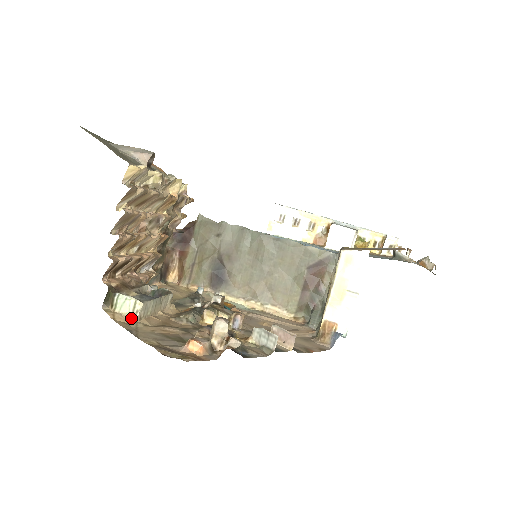
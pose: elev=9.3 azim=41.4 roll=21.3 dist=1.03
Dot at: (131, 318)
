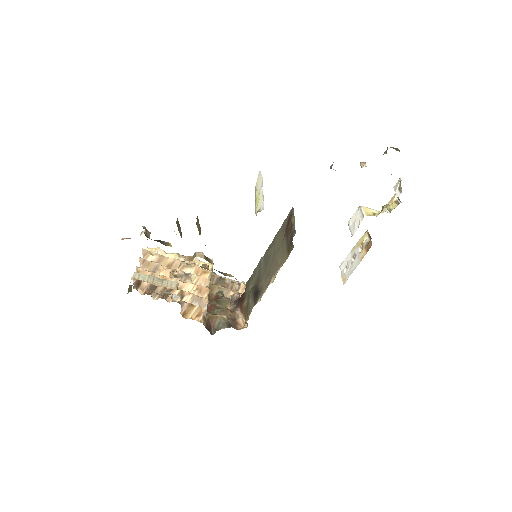
Dot at: occluded
